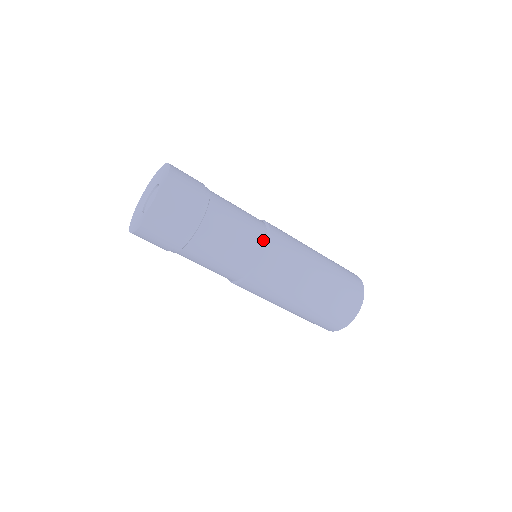
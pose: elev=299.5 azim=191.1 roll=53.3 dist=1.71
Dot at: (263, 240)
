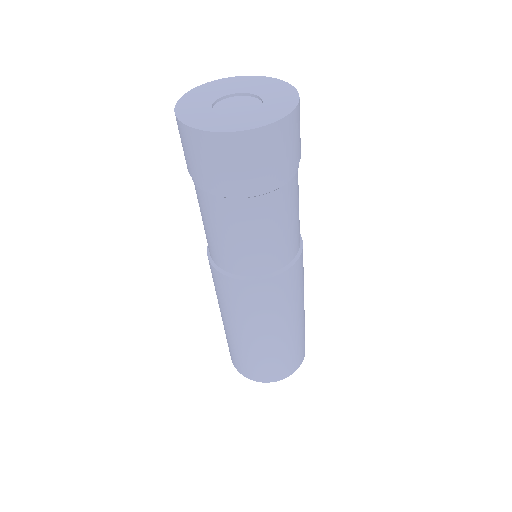
Dot at: (299, 246)
